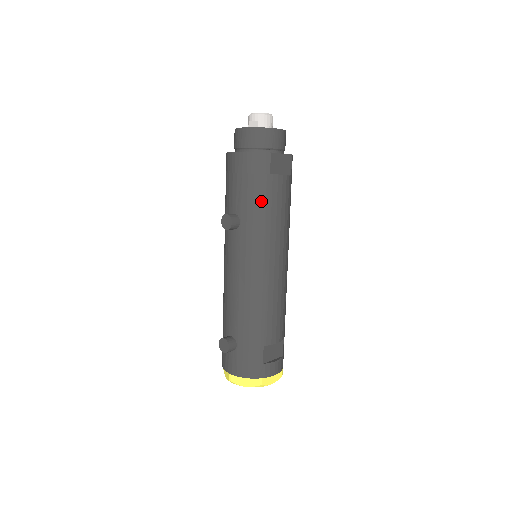
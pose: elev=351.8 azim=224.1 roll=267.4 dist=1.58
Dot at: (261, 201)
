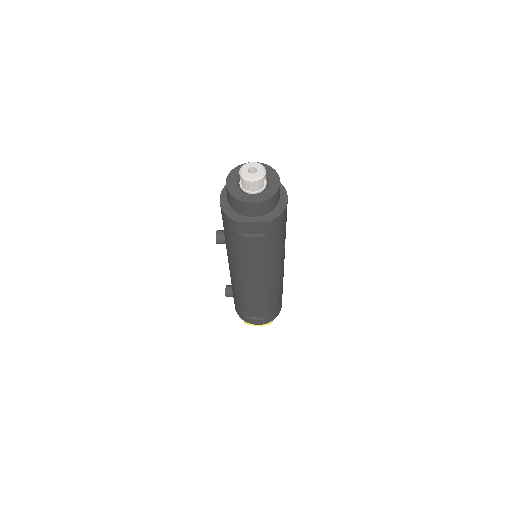
Dot at: (233, 245)
